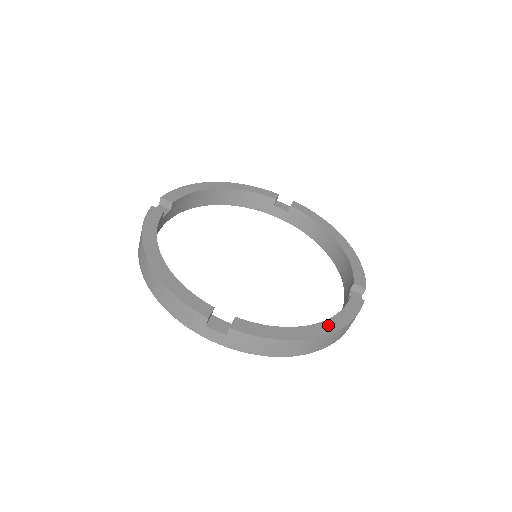
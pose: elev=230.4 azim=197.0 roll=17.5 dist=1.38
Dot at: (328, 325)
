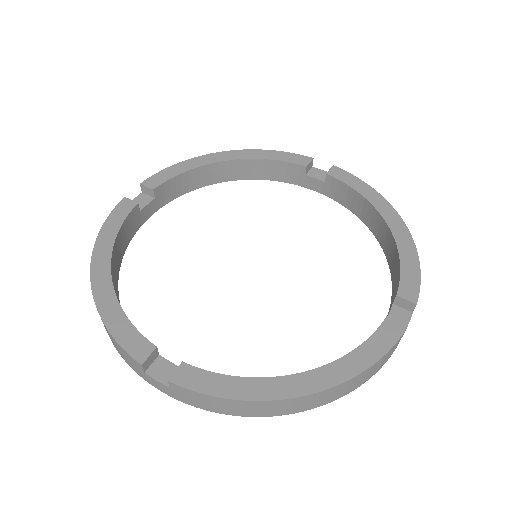
Dot at: (329, 373)
